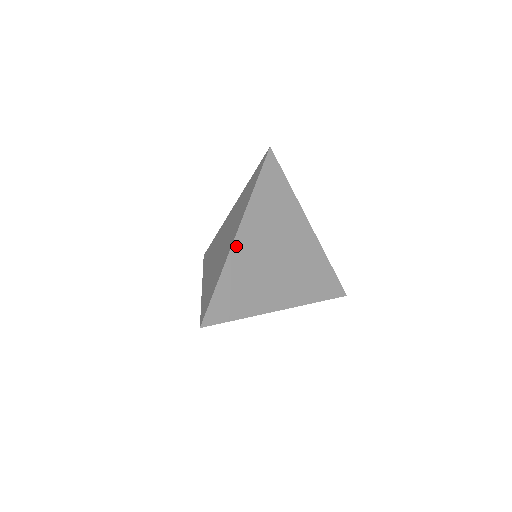
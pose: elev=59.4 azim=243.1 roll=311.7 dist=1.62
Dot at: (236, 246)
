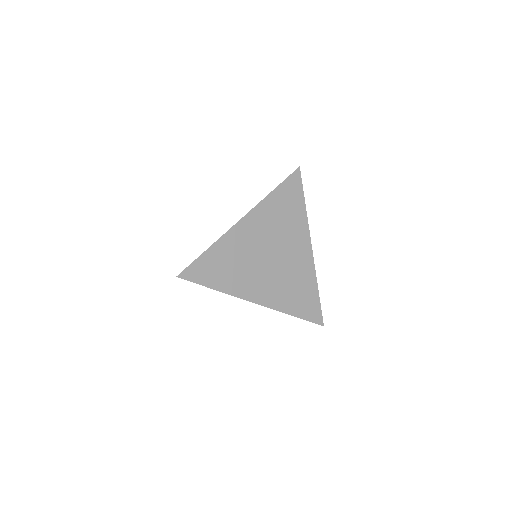
Dot at: (236, 228)
